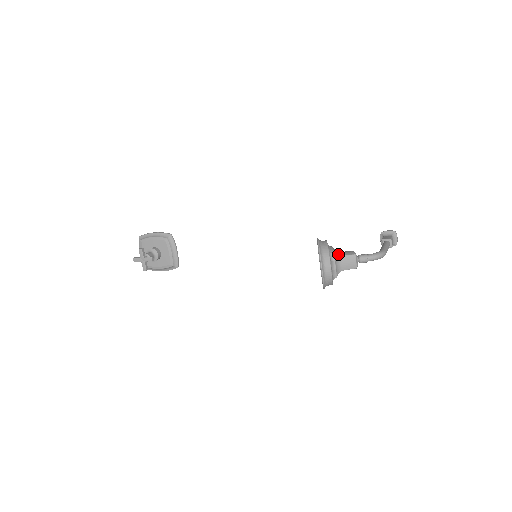
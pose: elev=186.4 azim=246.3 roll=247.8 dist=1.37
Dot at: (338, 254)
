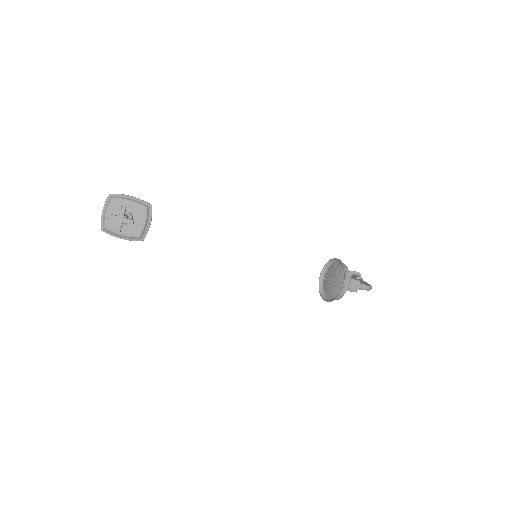
Dot at: occluded
